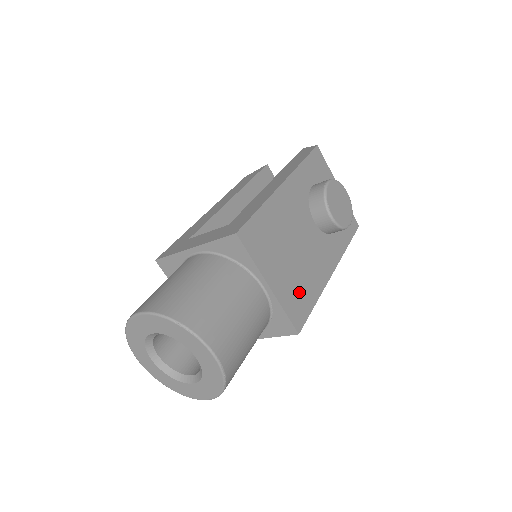
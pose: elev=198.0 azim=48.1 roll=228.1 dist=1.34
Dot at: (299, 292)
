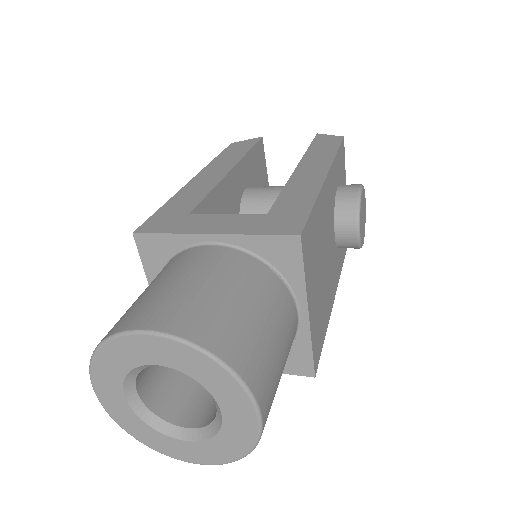
Dot at: (320, 321)
